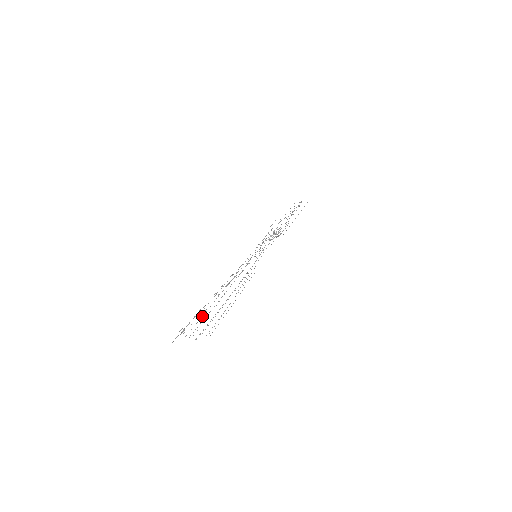
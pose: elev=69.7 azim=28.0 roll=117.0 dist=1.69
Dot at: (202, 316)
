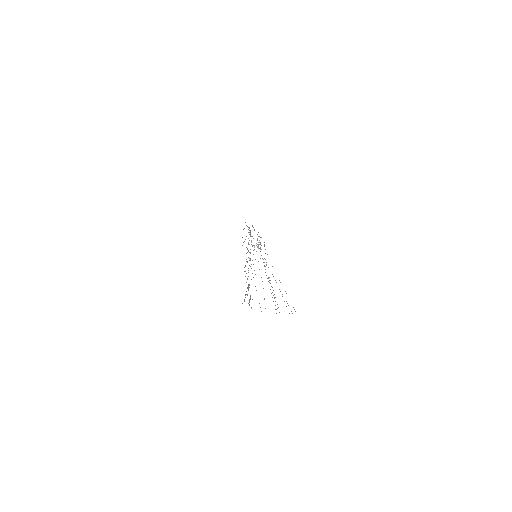
Dot at: occluded
